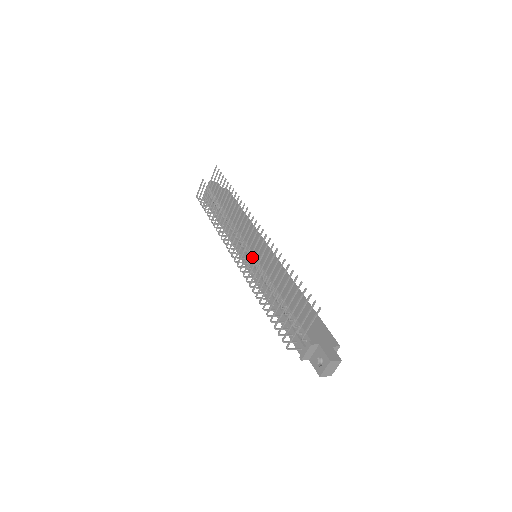
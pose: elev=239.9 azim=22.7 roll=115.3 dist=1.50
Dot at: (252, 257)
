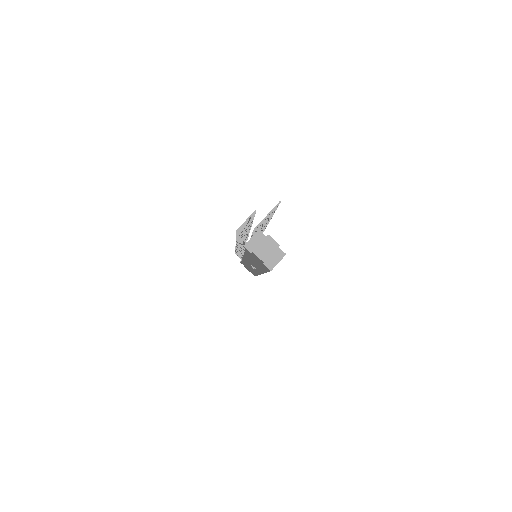
Dot at: occluded
